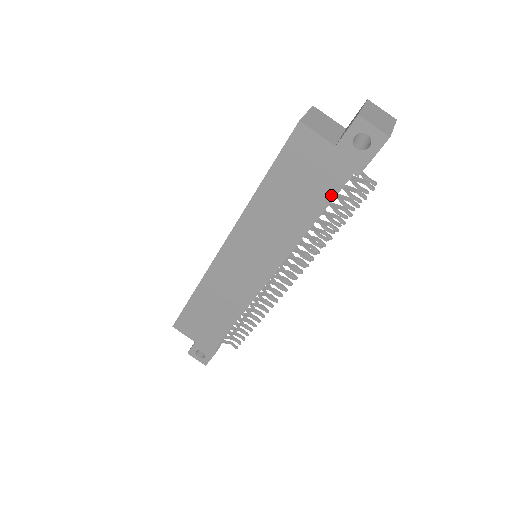
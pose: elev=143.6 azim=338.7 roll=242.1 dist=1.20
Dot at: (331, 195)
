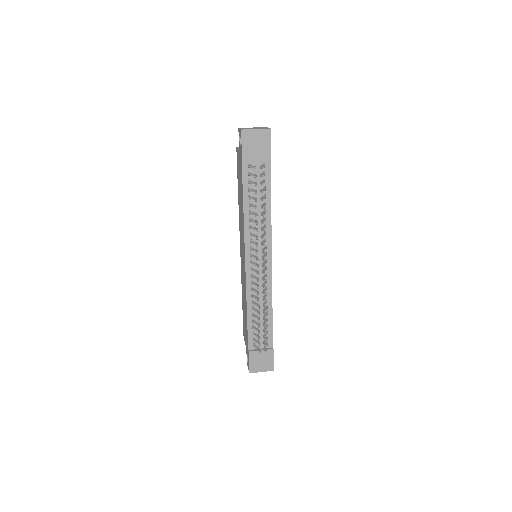
Dot at: (242, 180)
